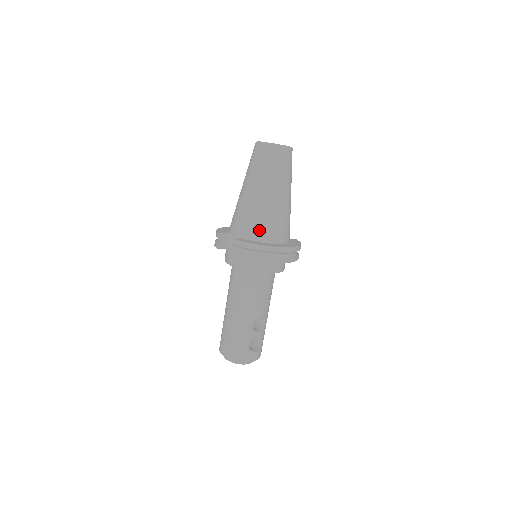
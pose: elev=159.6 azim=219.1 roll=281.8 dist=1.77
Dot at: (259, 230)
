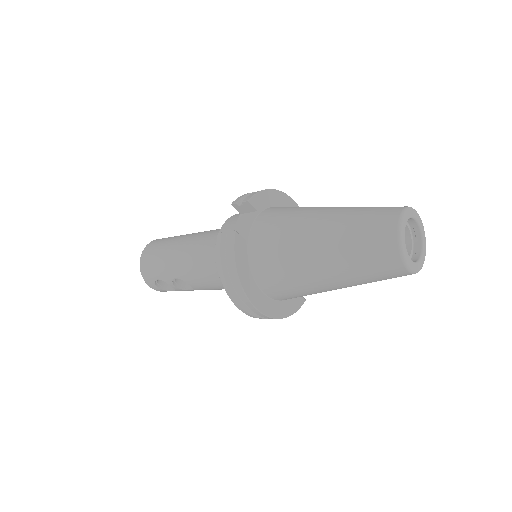
Dot at: (265, 262)
